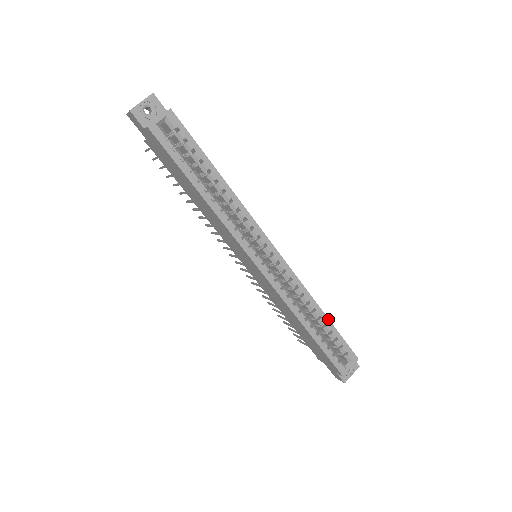
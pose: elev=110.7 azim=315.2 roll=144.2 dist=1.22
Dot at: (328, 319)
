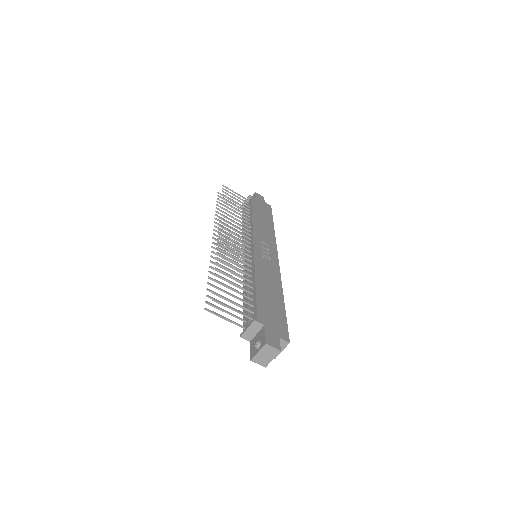
Dot at: (273, 224)
